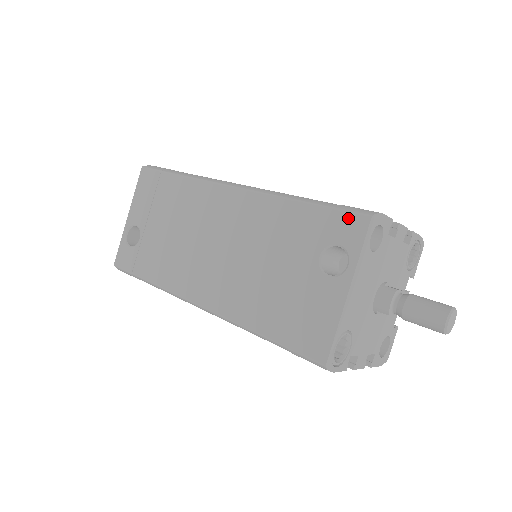
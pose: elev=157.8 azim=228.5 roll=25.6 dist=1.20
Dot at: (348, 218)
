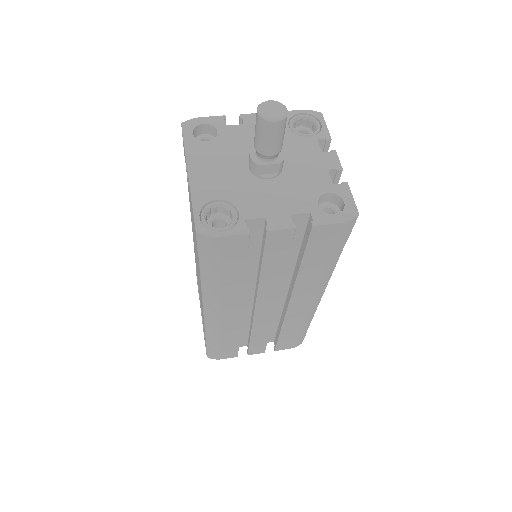
Dot at: occluded
